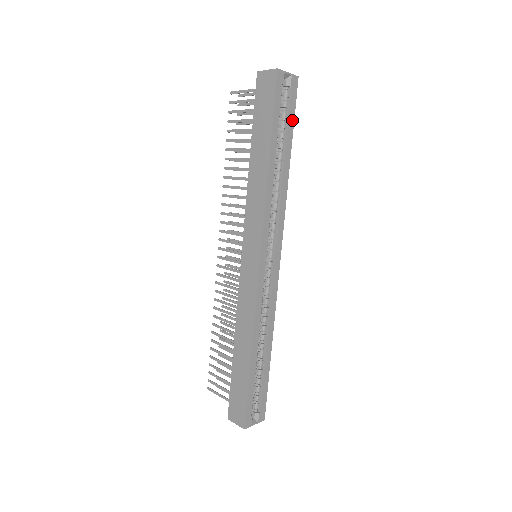
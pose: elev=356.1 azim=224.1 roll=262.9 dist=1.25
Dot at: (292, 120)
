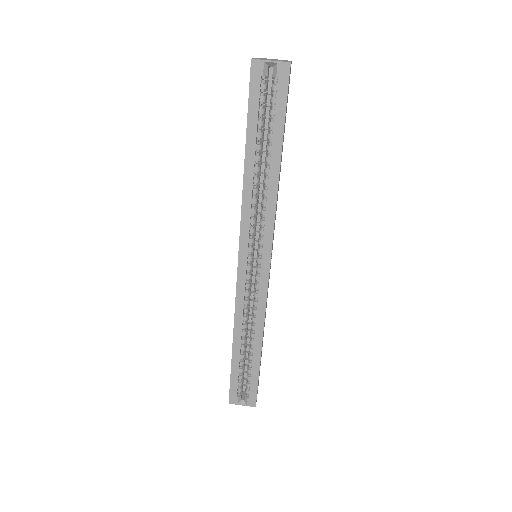
Dot at: (282, 117)
